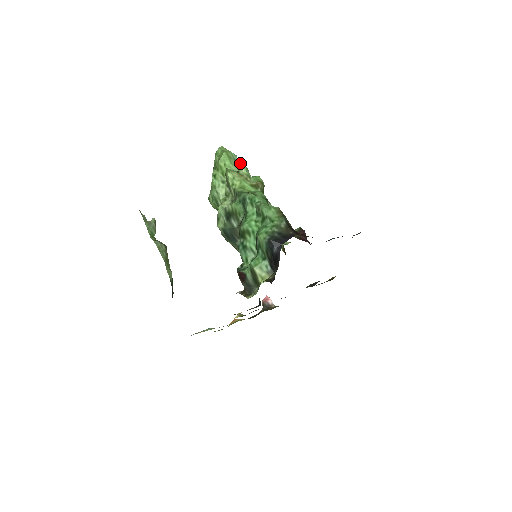
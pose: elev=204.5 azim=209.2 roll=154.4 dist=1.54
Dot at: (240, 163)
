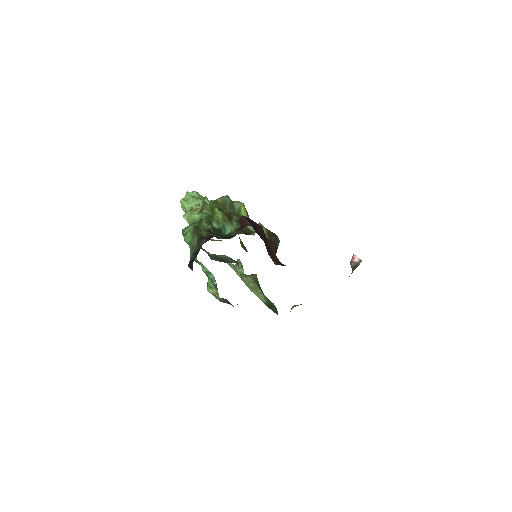
Dot at: (198, 195)
